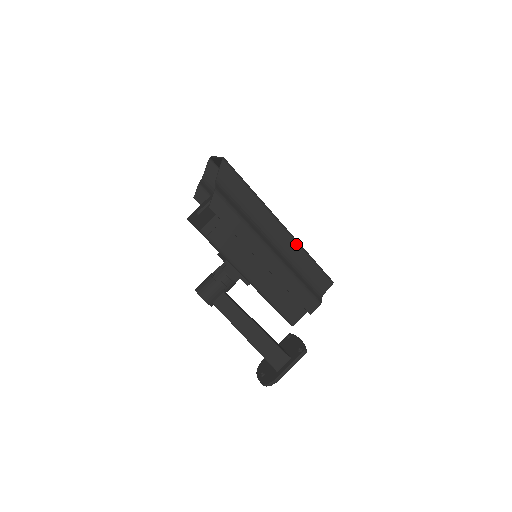
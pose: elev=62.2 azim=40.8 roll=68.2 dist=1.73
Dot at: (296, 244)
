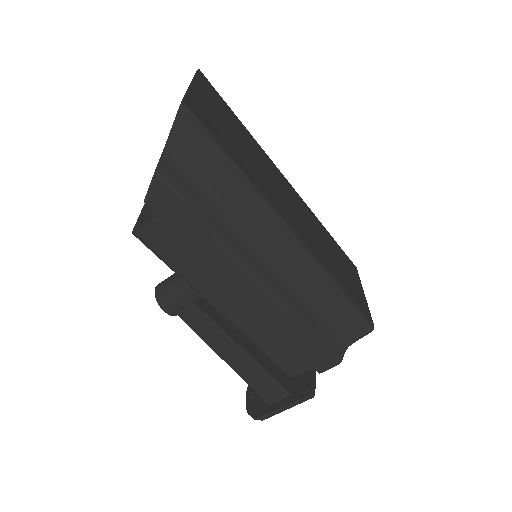
Dot at: (315, 269)
